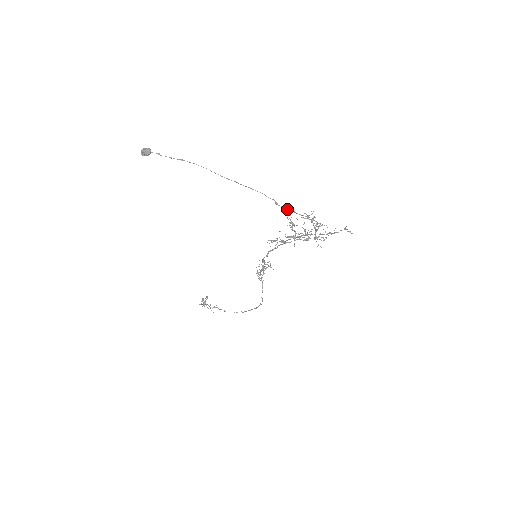
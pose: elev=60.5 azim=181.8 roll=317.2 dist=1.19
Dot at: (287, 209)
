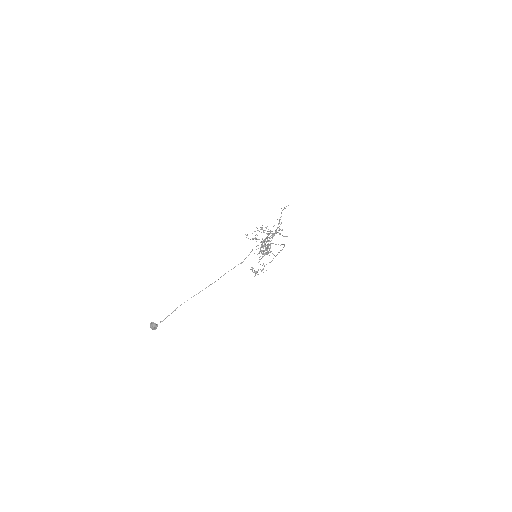
Dot at: occluded
